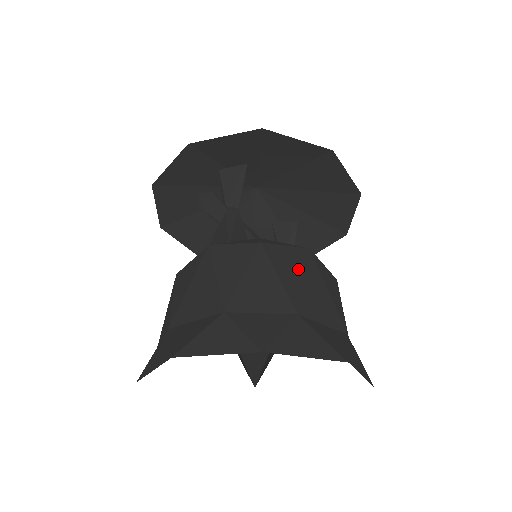
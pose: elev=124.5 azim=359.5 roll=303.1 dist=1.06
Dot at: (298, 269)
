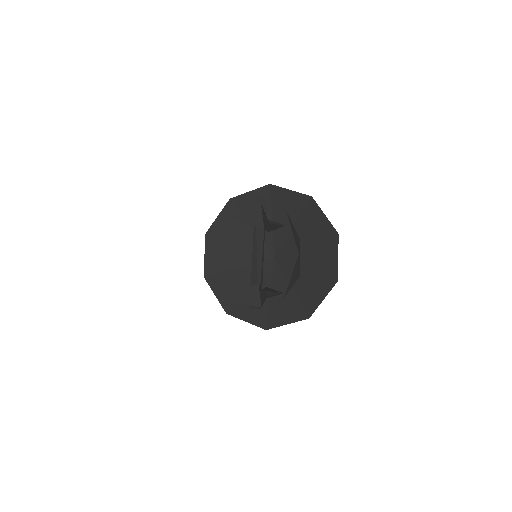
Dot at: occluded
